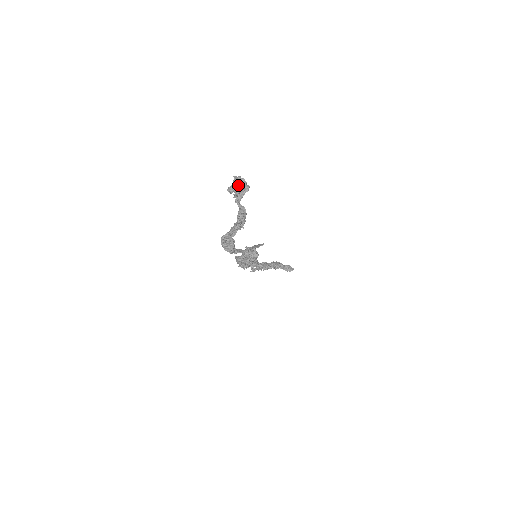
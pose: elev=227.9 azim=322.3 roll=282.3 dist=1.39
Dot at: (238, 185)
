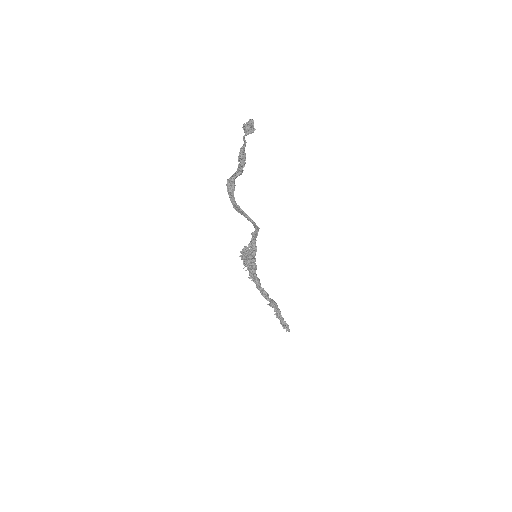
Dot at: (250, 125)
